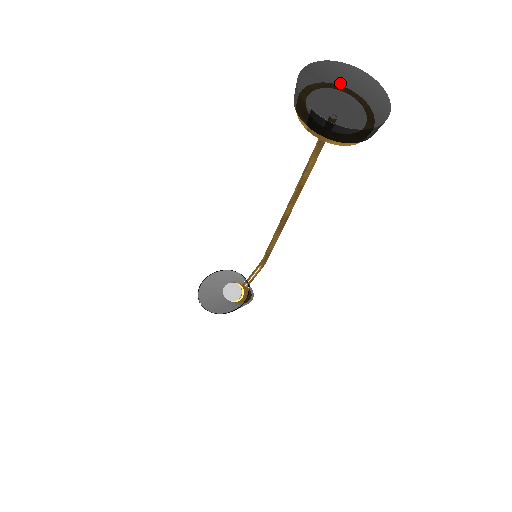
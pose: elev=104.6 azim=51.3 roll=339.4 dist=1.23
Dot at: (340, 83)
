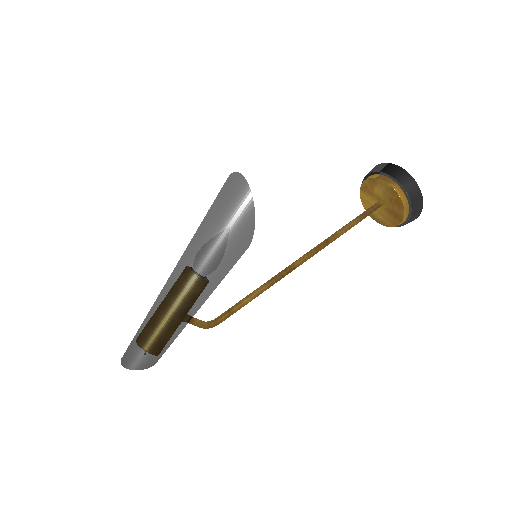
Dot at: occluded
